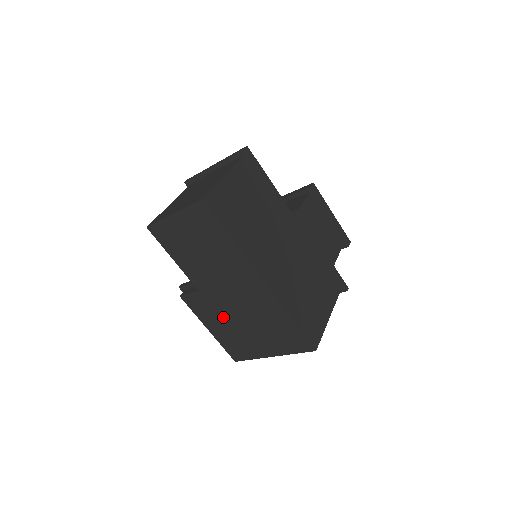
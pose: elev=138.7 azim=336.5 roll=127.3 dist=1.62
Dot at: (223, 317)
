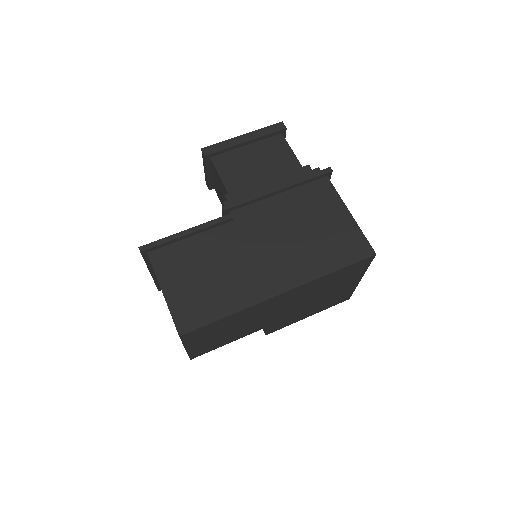
Dot at: (302, 311)
